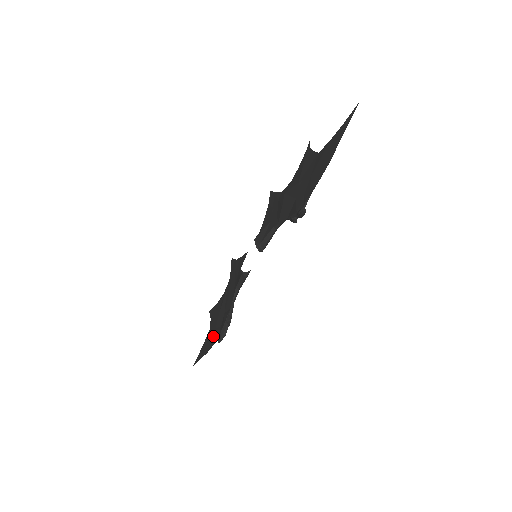
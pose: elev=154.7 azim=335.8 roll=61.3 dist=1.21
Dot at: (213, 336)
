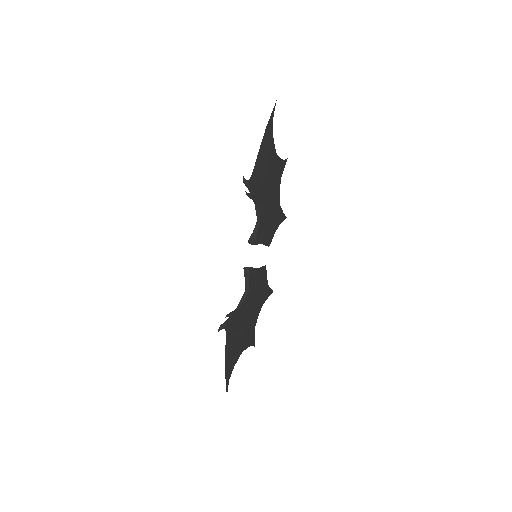
Dot at: (232, 346)
